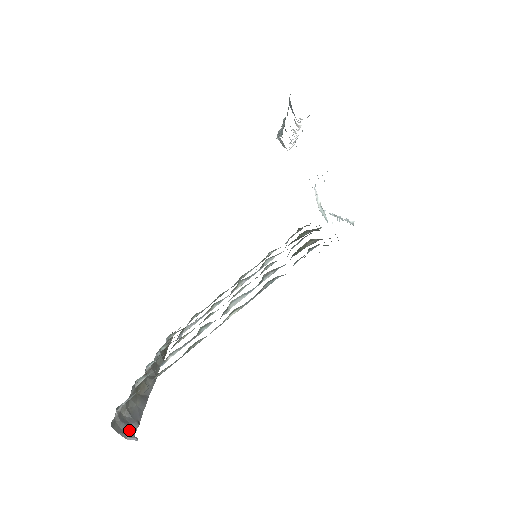
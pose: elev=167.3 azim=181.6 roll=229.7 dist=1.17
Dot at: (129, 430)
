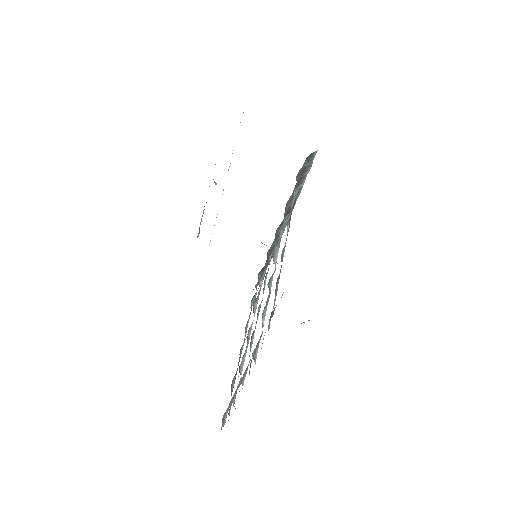
Dot at: occluded
